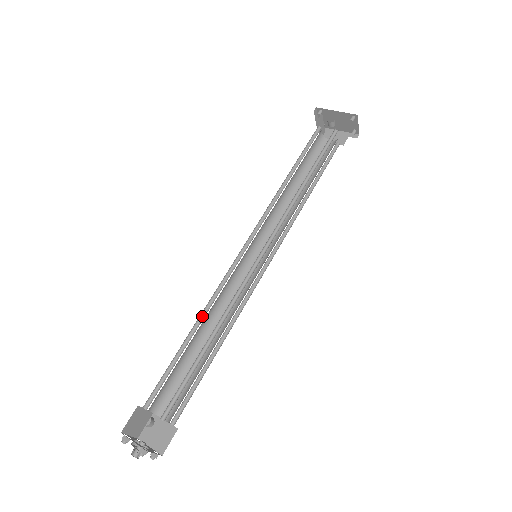
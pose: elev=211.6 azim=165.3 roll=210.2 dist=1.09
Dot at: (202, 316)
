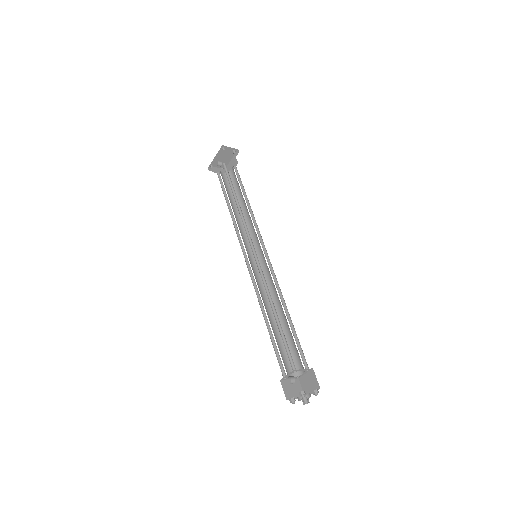
Dot at: (263, 310)
